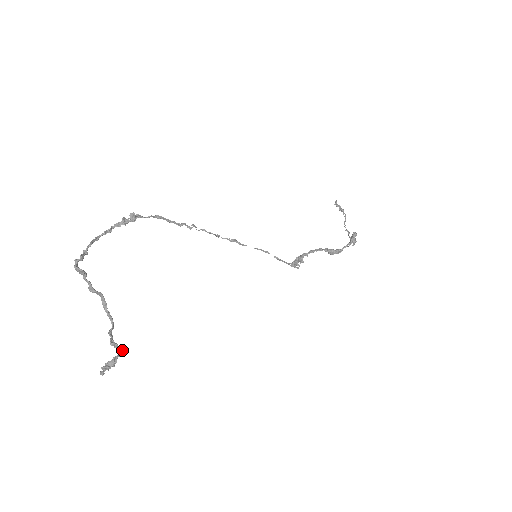
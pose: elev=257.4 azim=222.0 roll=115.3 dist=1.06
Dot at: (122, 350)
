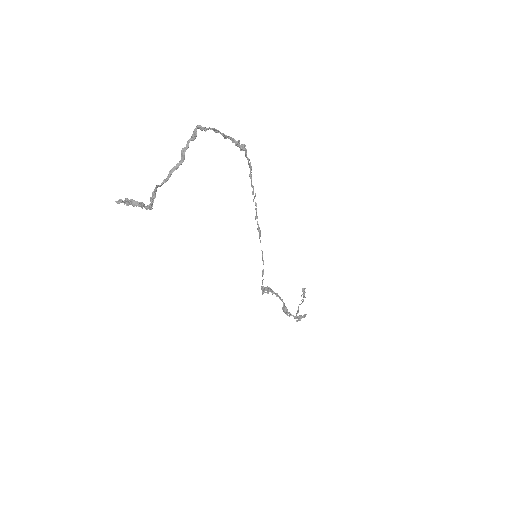
Dot at: (150, 204)
